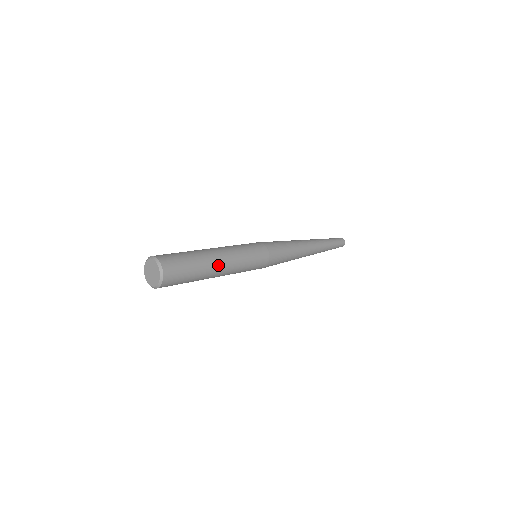
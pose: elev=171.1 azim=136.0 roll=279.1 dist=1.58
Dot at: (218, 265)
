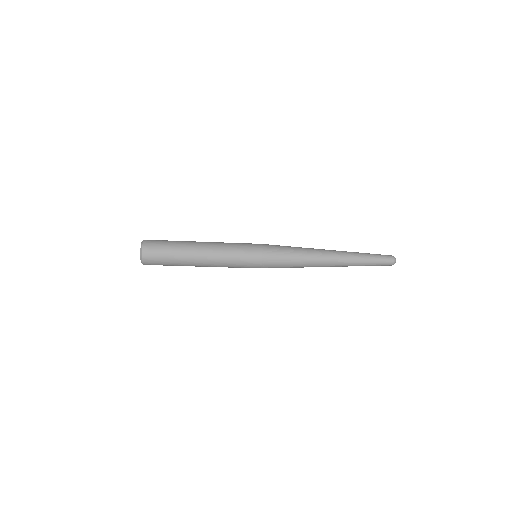
Dot at: (198, 254)
